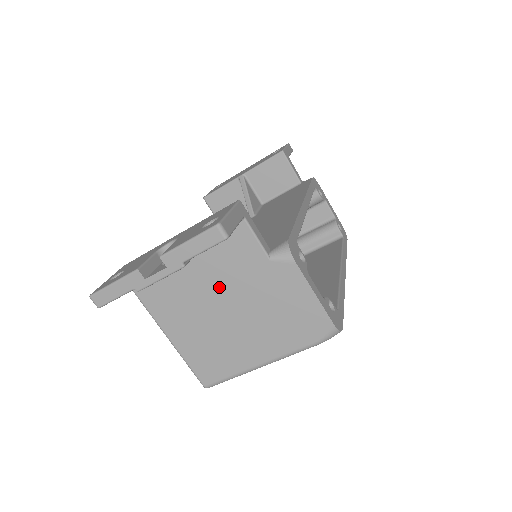
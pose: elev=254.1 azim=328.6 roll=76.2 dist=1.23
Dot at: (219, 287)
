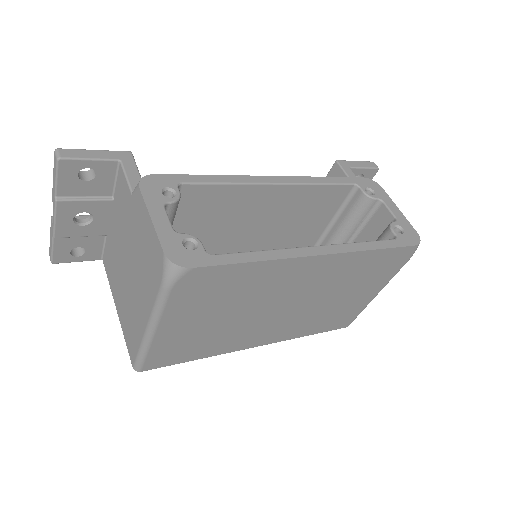
Dot at: (122, 241)
